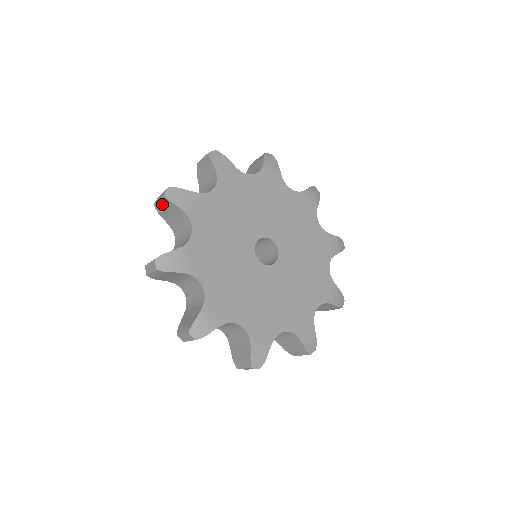
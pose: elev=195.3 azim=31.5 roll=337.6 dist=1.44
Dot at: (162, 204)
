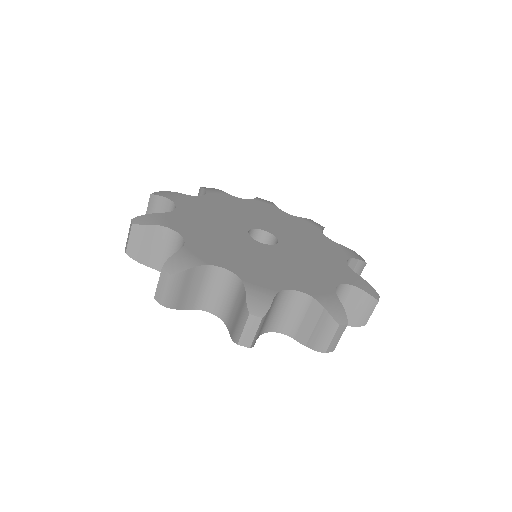
Dot at: (150, 208)
